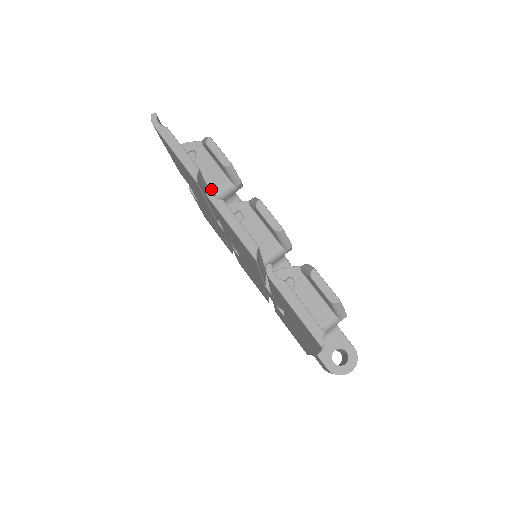
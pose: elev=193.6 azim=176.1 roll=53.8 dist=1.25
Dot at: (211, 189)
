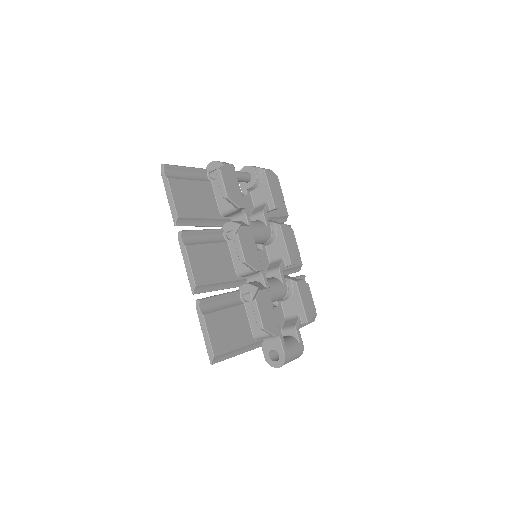
Dot at: (181, 235)
